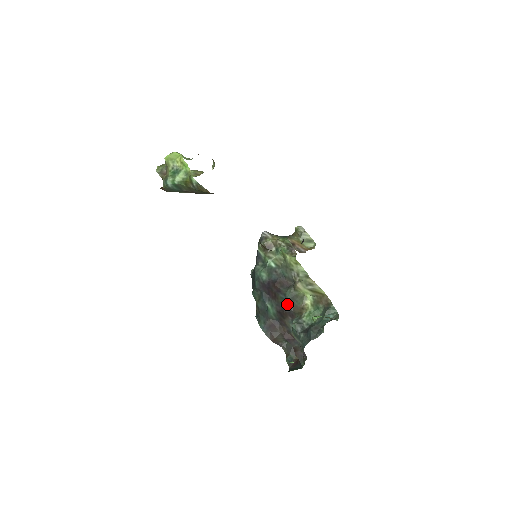
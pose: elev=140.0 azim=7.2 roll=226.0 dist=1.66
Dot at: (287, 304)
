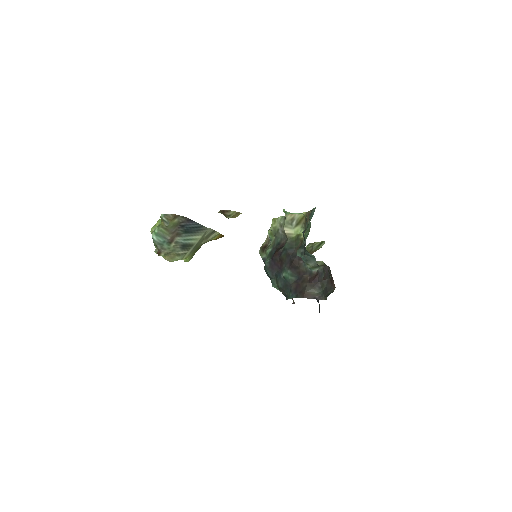
Dot at: (290, 253)
